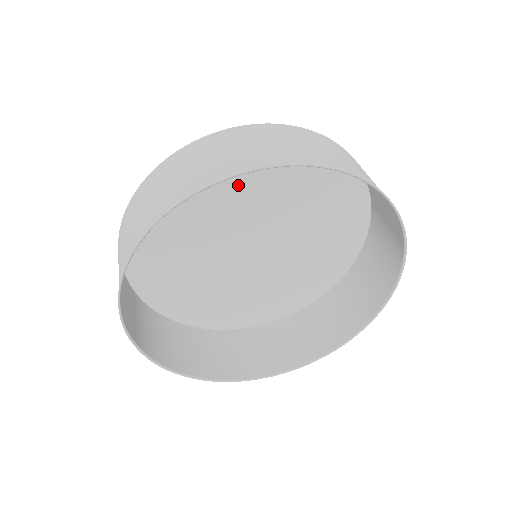
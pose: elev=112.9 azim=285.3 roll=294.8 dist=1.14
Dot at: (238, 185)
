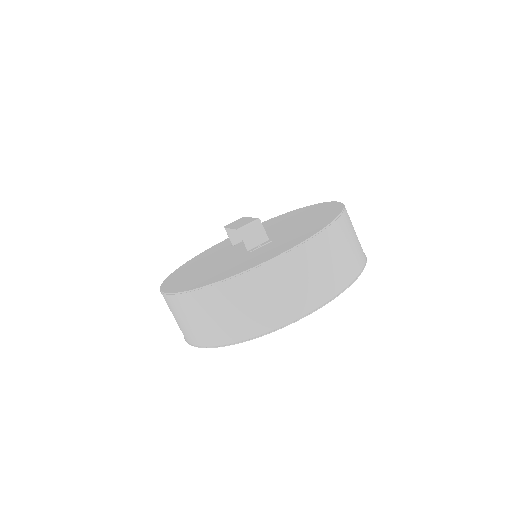
Dot at: occluded
